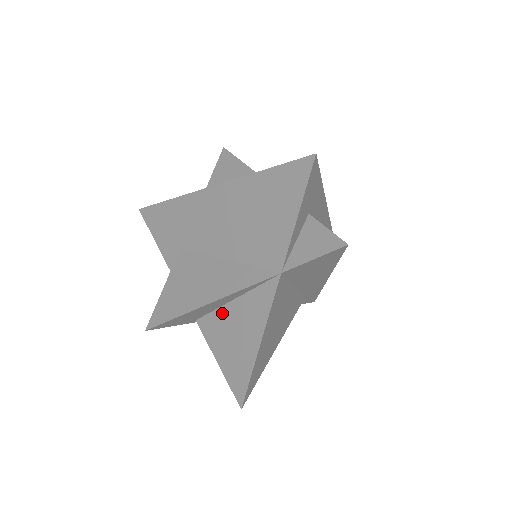
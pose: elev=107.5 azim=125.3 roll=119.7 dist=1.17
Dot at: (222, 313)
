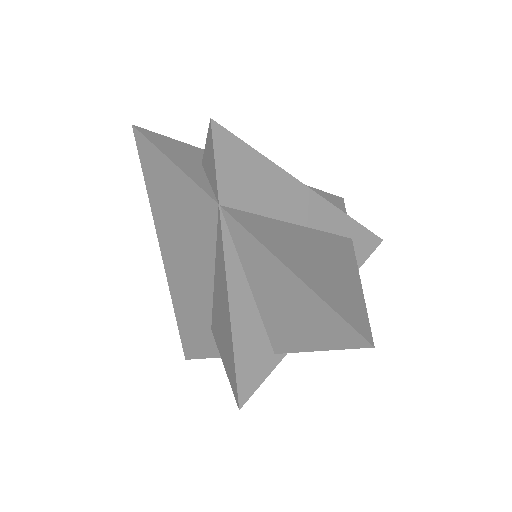
Dot at: (263, 309)
